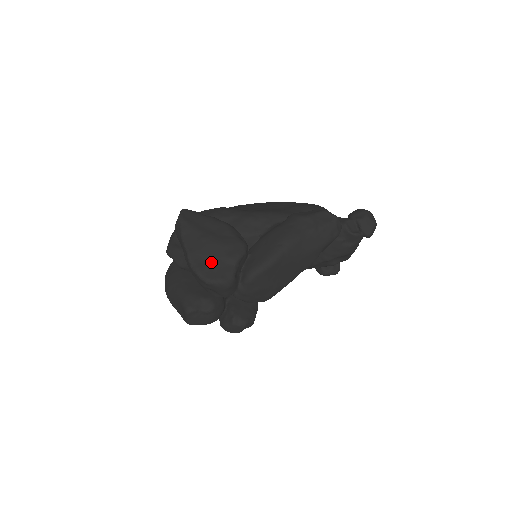
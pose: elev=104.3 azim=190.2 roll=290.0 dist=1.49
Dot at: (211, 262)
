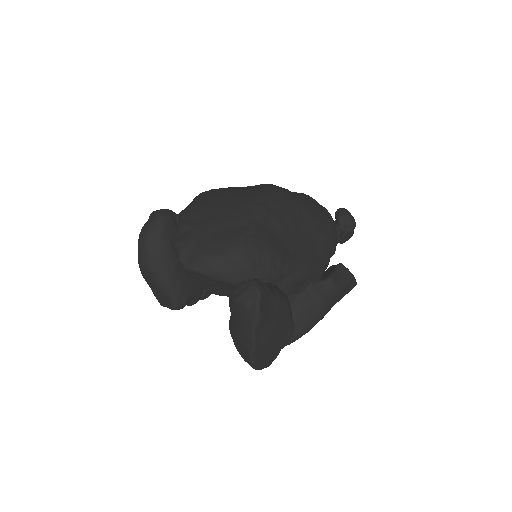
Dot at: (267, 352)
